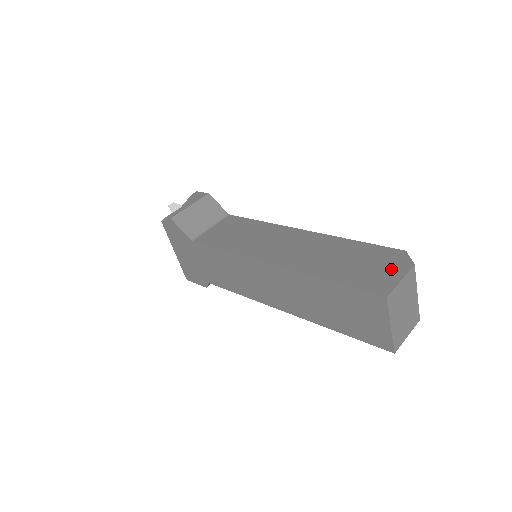
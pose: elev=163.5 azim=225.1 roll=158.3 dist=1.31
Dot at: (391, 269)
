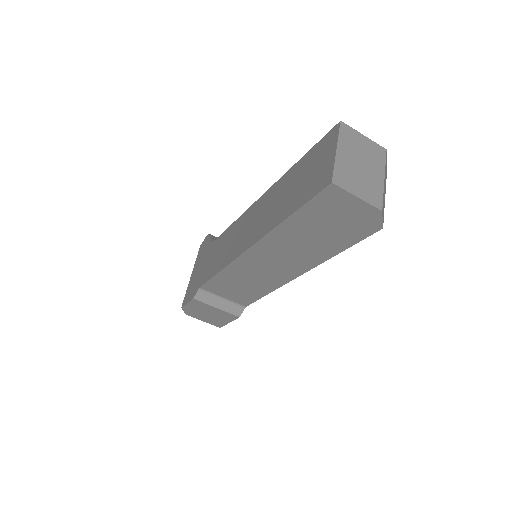
Dot at: occluded
